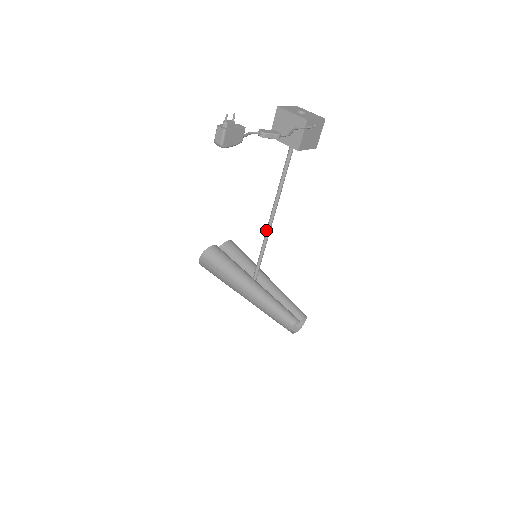
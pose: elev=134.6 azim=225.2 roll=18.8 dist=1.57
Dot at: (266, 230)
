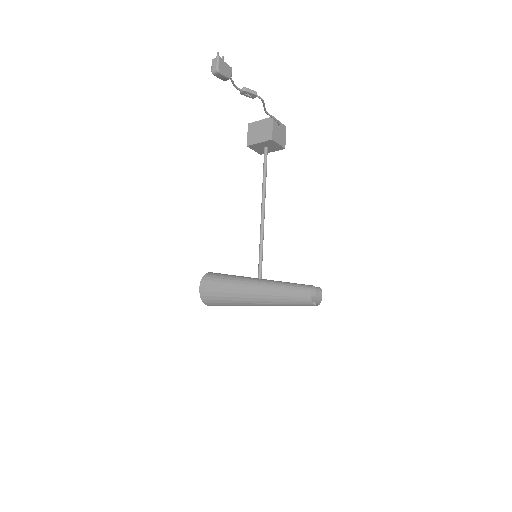
Dot at: (260, 227)
